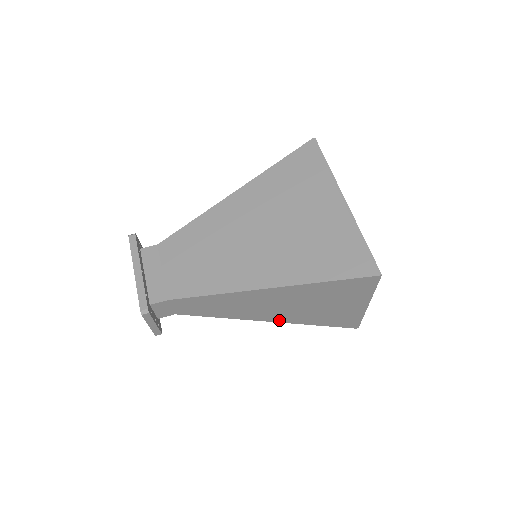
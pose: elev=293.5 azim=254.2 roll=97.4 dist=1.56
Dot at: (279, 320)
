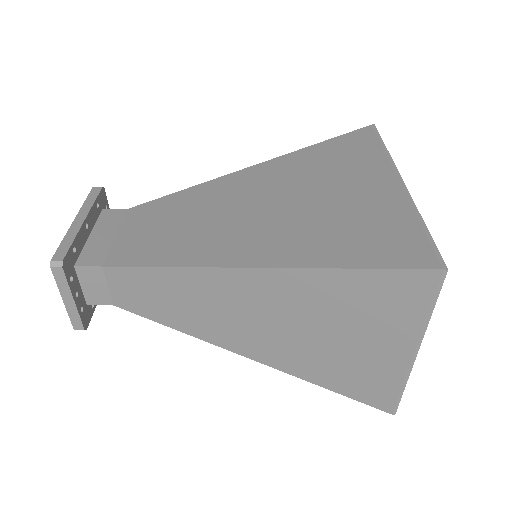
Dot at: (265, 359)
